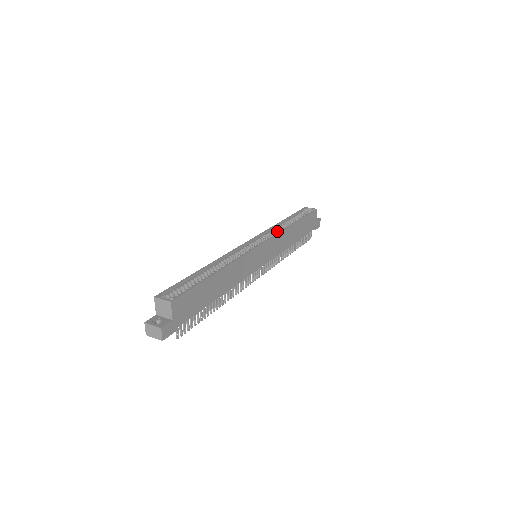
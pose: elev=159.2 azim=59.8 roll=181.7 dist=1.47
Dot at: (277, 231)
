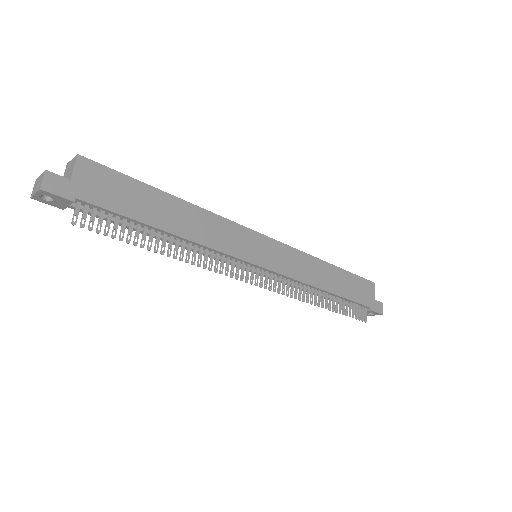
Dot at: occluded
